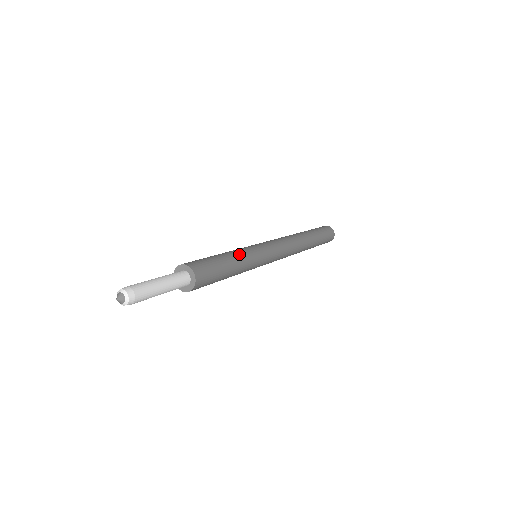
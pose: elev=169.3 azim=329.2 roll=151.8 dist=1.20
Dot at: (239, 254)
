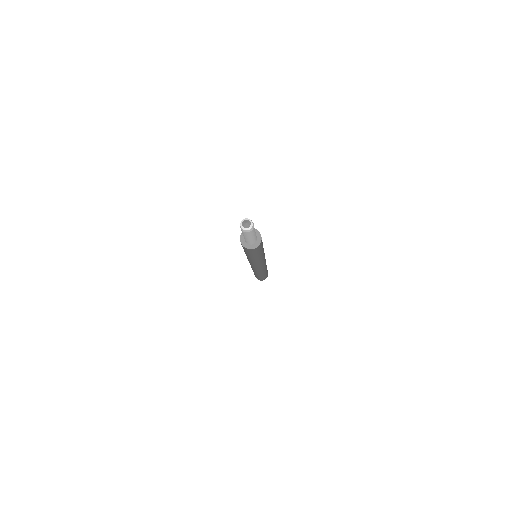
Dot at: occluded
